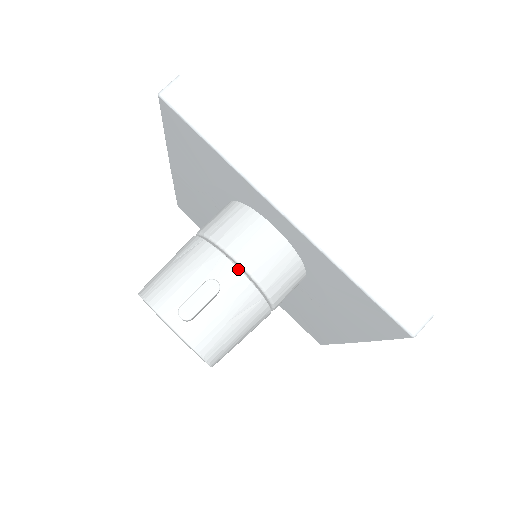
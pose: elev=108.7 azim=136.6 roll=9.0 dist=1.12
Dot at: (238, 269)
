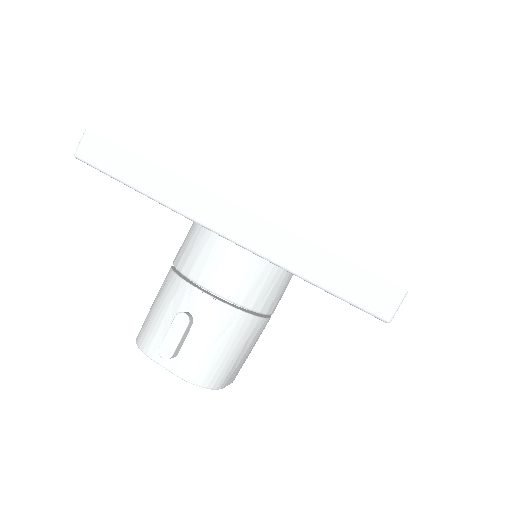
Dot at: (204, 294)
